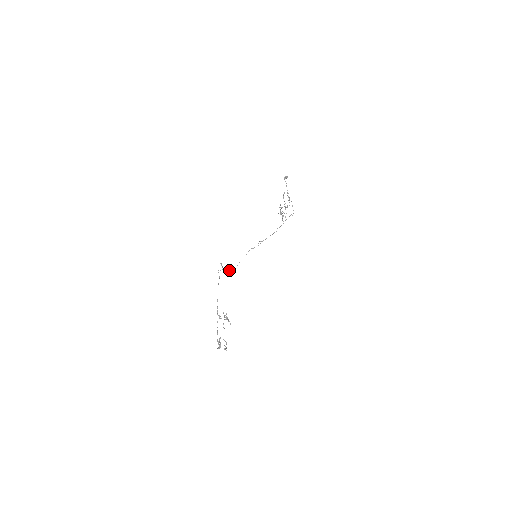
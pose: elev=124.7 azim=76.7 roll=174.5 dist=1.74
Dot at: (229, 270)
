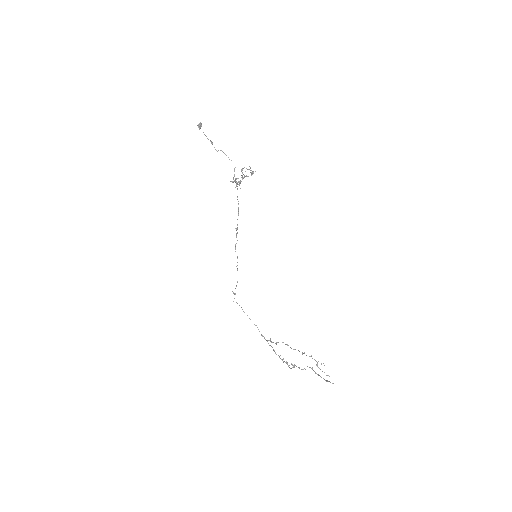
Dot at: occluded
